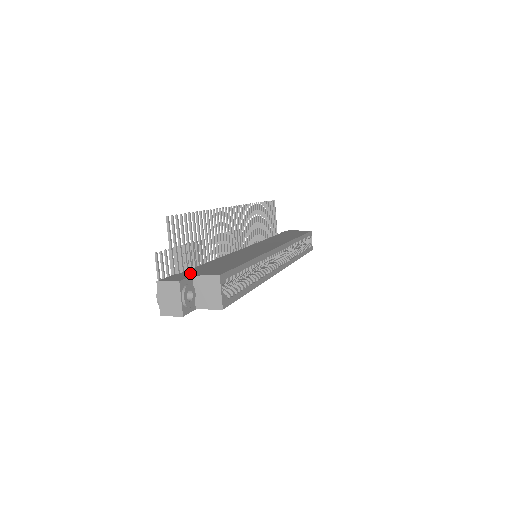
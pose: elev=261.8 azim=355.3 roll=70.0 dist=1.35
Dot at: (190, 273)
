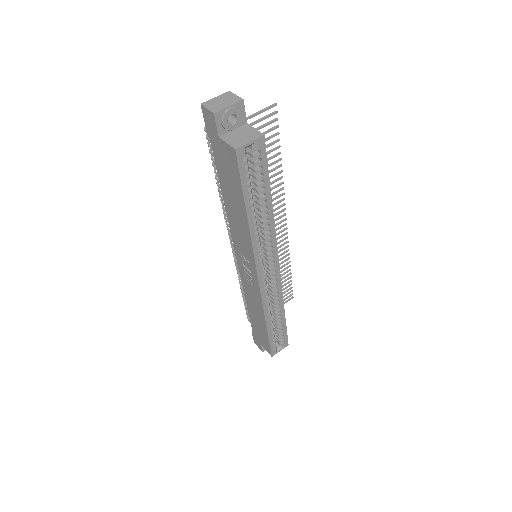
Dot at: occluded
